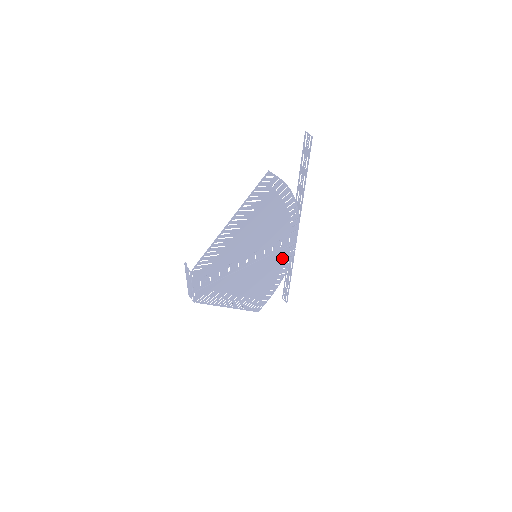
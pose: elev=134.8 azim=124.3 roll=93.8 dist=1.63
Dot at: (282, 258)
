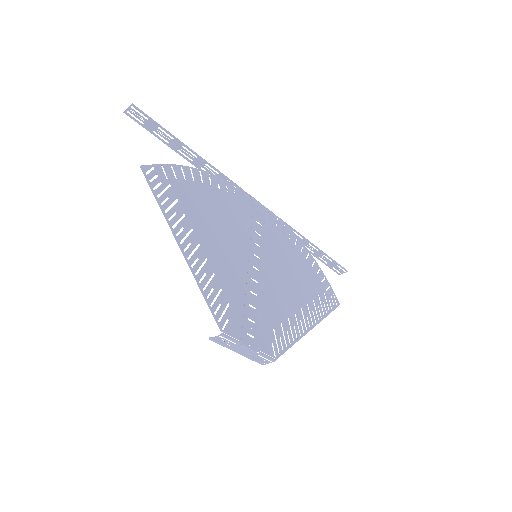
Dot at: (279, 235)
